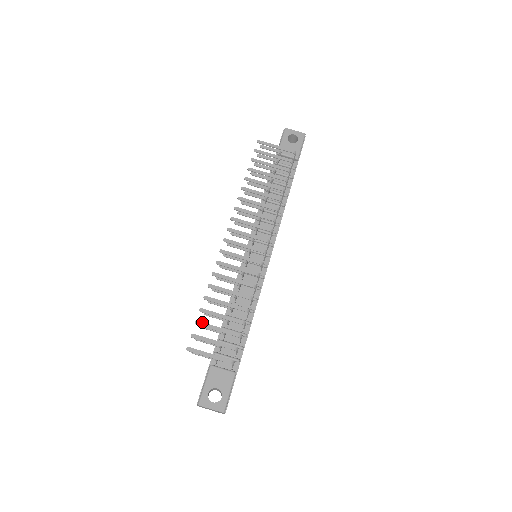
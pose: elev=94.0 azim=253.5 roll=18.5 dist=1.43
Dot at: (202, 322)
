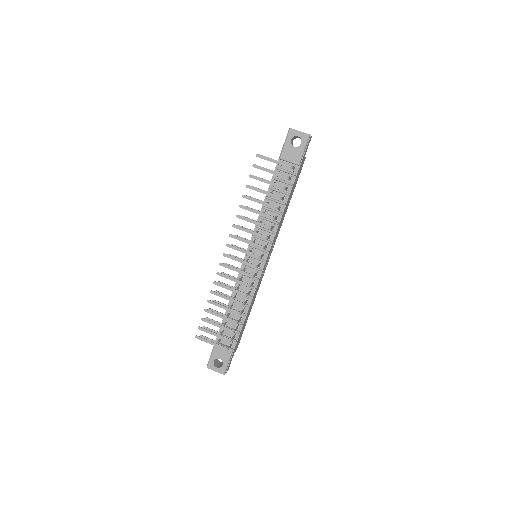
Dot at: (206, 319)
